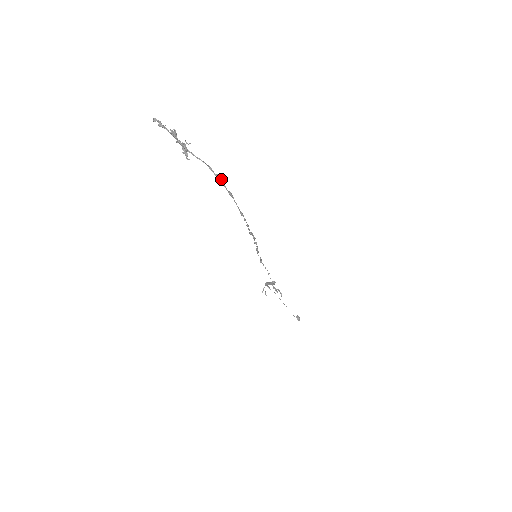
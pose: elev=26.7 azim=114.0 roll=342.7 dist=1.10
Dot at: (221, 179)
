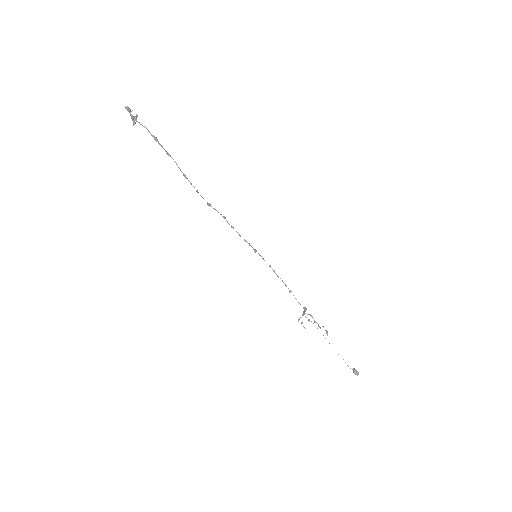
Dot at: (157, 139)
